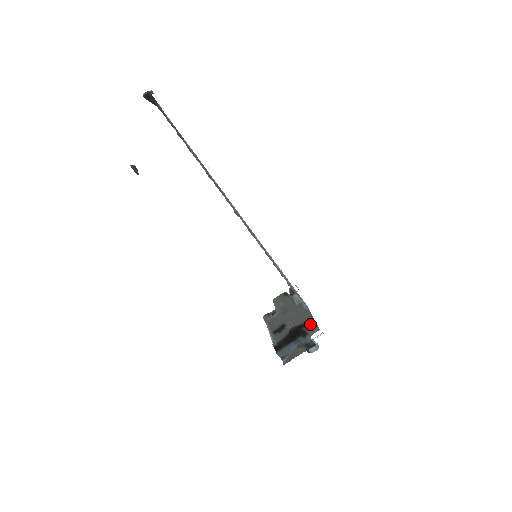
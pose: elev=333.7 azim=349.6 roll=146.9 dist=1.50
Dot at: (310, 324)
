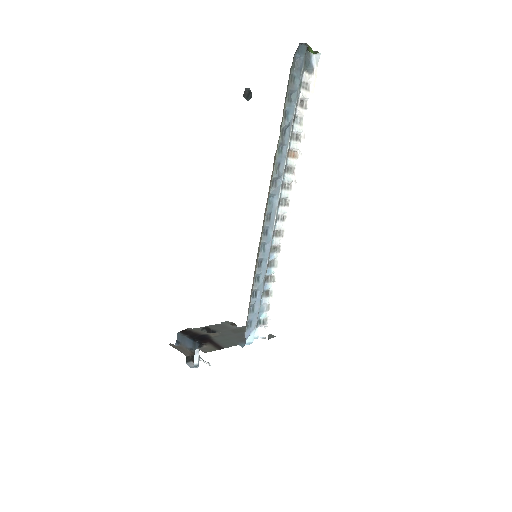
Dot at: (214, 346)
